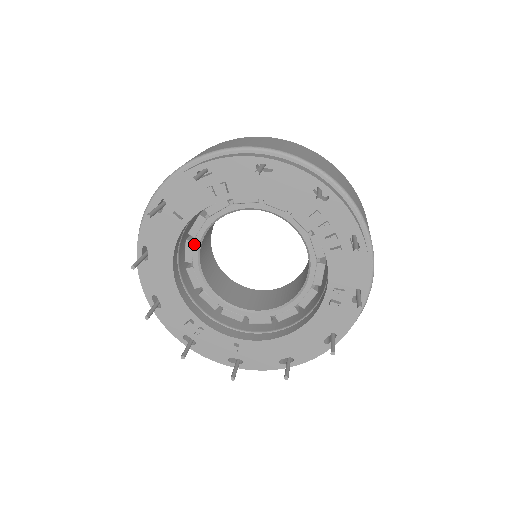
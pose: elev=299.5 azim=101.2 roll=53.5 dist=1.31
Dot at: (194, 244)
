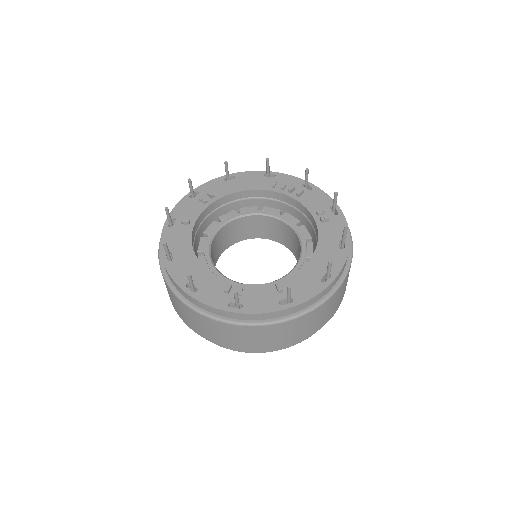
Dot at: (205, 256)
